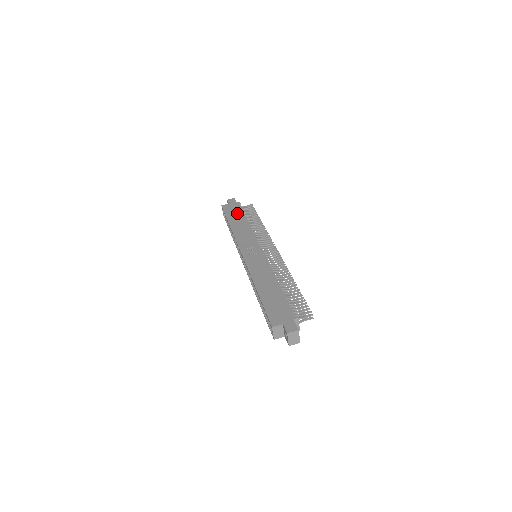
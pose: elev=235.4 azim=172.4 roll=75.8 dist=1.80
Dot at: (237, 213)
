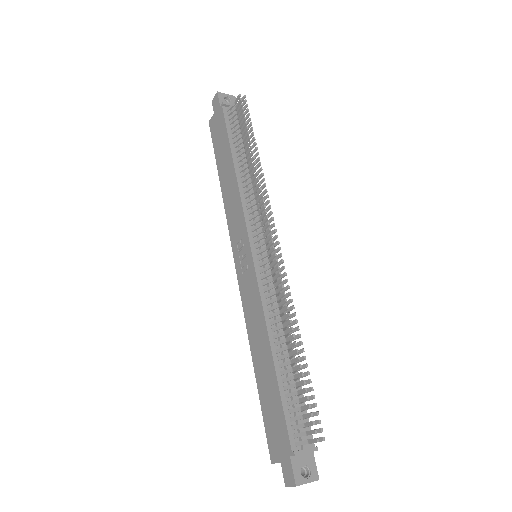
Dot at: (222, 142)
